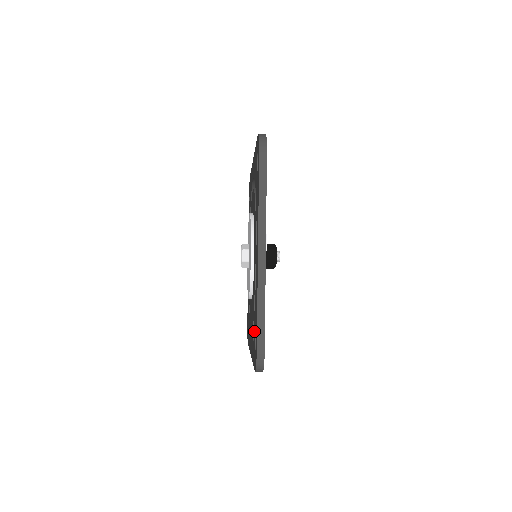
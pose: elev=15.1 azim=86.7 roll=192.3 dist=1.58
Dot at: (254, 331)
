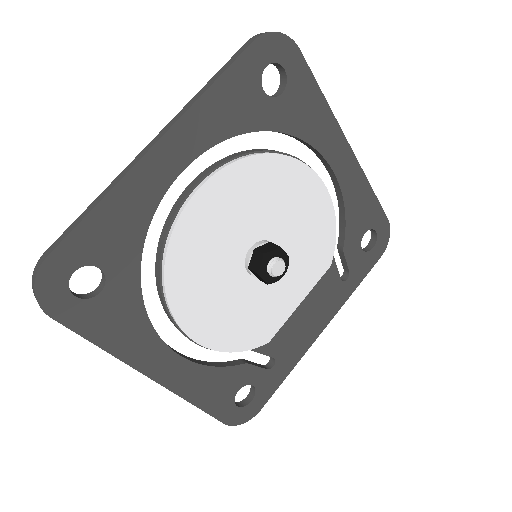
Dot at: occluded
